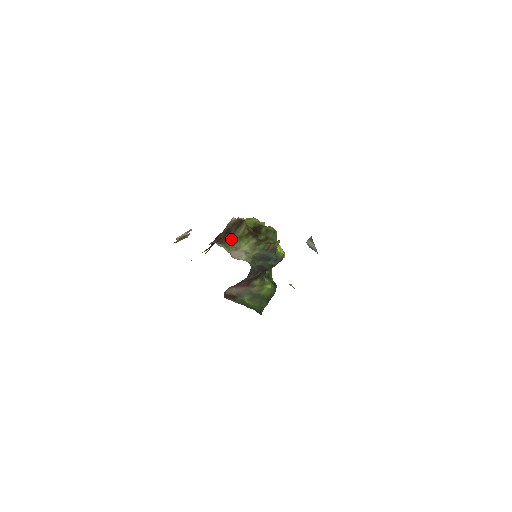
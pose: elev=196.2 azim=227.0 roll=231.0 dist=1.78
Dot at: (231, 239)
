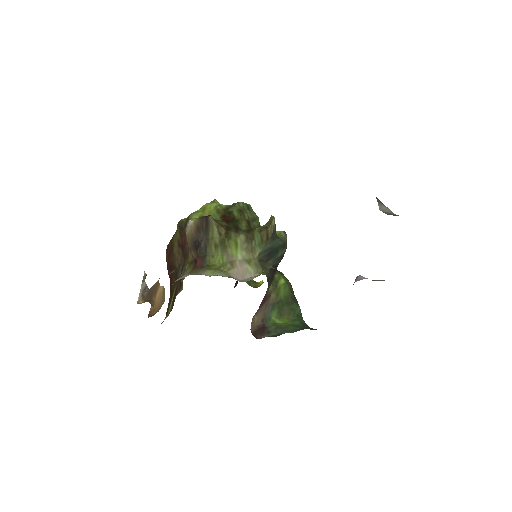
Dot at: (211, 254)
